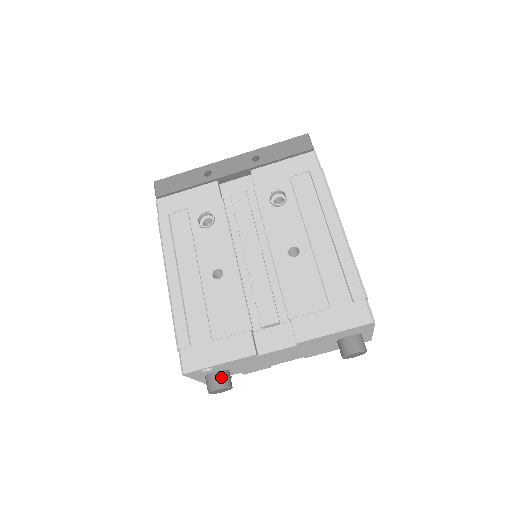
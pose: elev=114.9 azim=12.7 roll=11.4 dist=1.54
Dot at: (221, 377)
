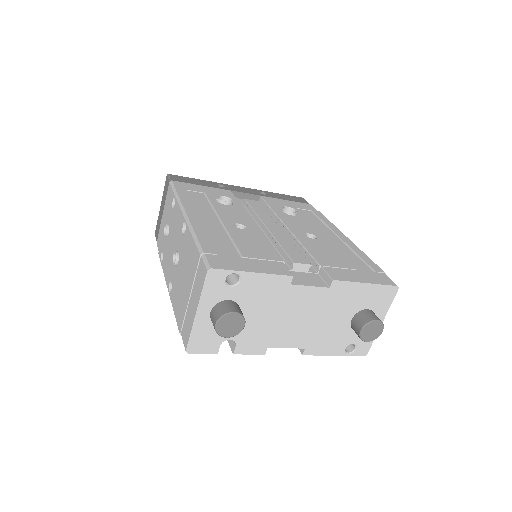
Dot at: (237, 306)
